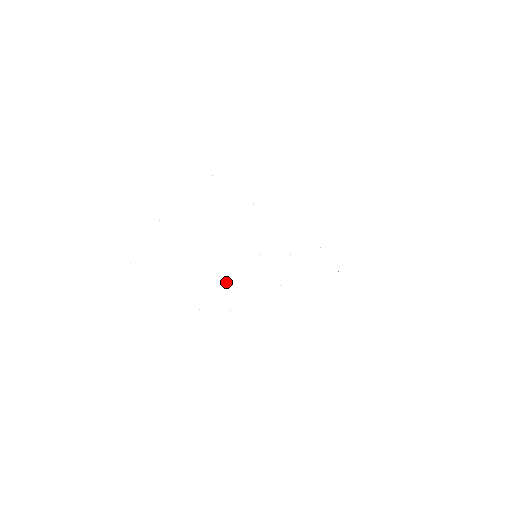
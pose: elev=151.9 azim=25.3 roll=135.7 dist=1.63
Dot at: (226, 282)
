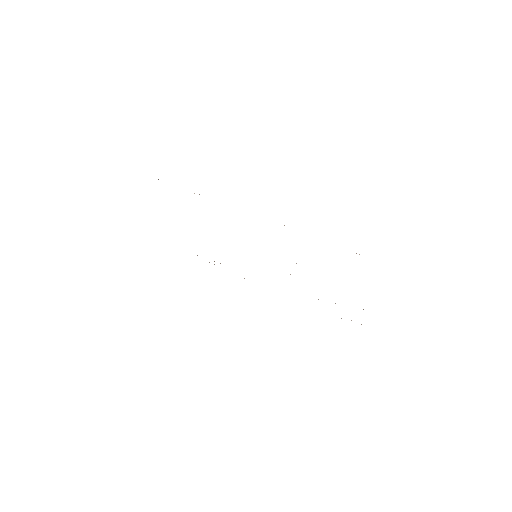
Dot at: occluded
